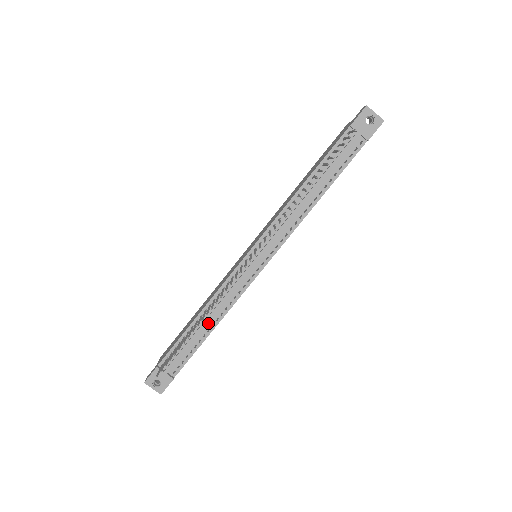
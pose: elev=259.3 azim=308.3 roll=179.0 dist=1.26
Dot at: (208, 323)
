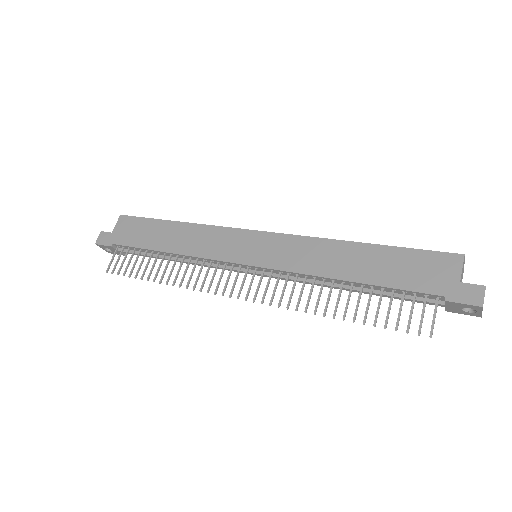
Dot at: occluded
